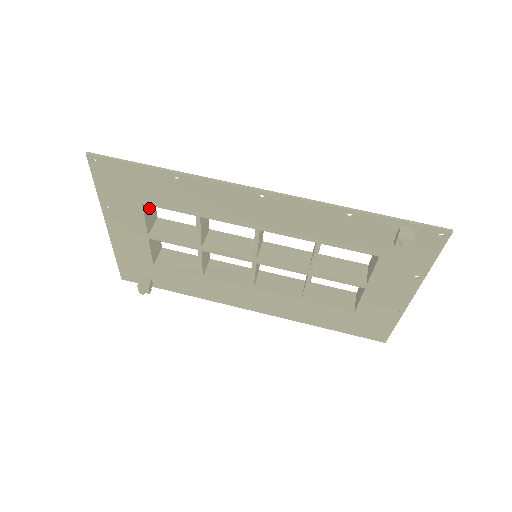
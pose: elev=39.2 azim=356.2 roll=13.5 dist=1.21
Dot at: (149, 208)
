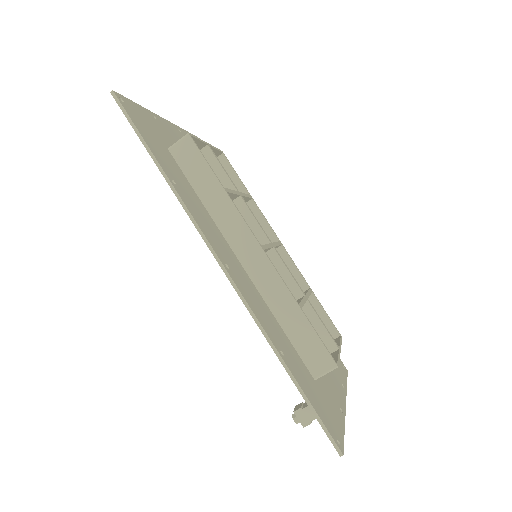
Dot at: occluded
